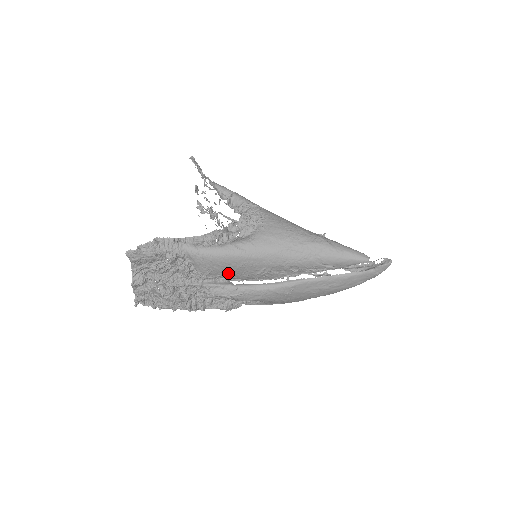
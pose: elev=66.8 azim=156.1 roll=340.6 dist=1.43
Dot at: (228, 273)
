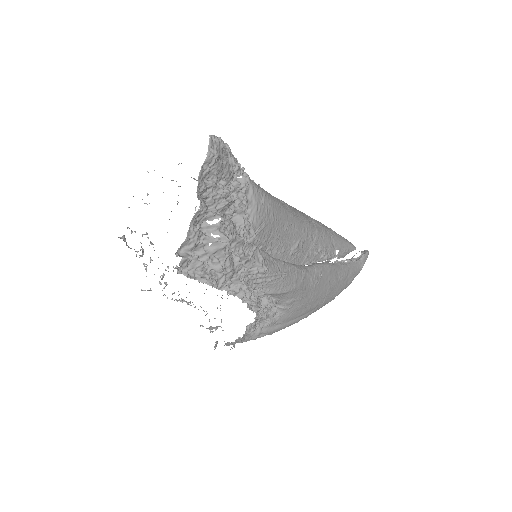
Dot at: (272, 239)
